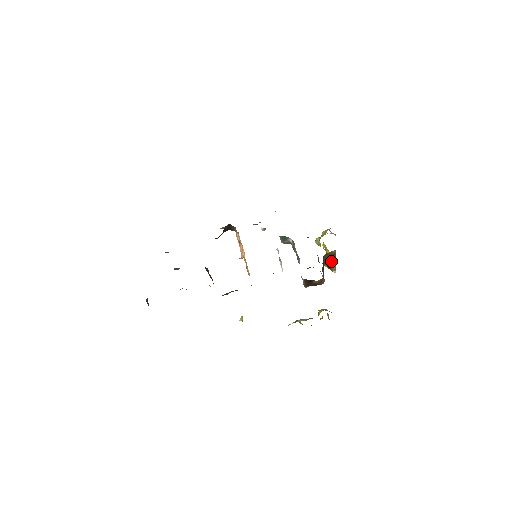
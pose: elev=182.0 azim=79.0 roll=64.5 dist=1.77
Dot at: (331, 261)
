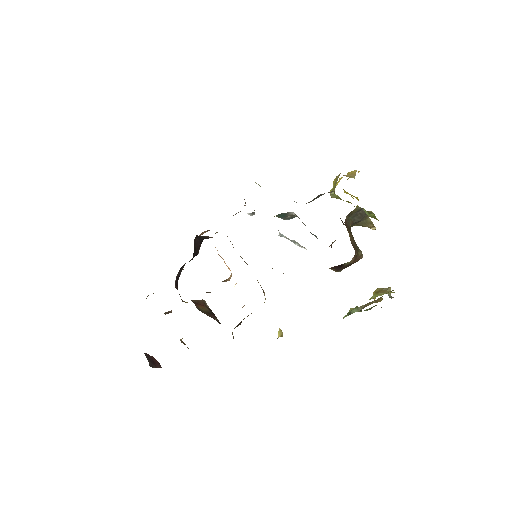
Dot at: (361, 219)
